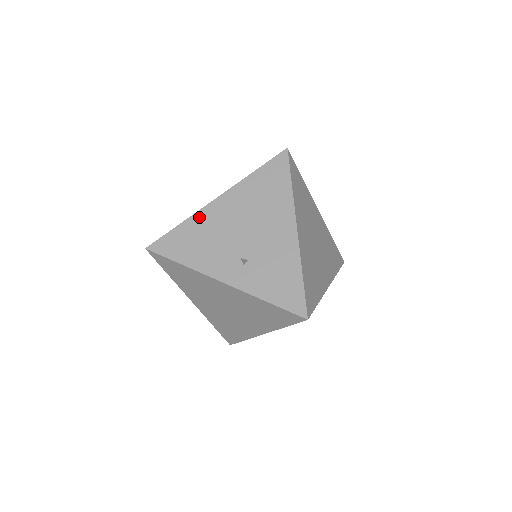
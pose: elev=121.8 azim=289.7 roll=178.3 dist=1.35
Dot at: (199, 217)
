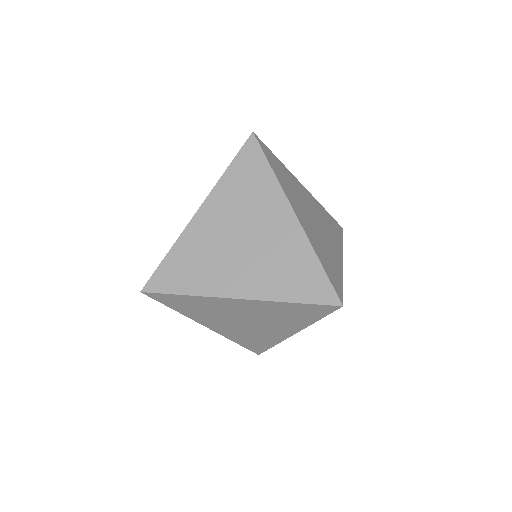
Dot at: occluded
